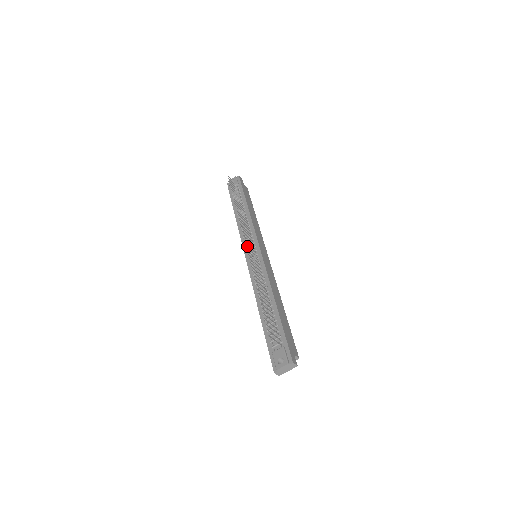
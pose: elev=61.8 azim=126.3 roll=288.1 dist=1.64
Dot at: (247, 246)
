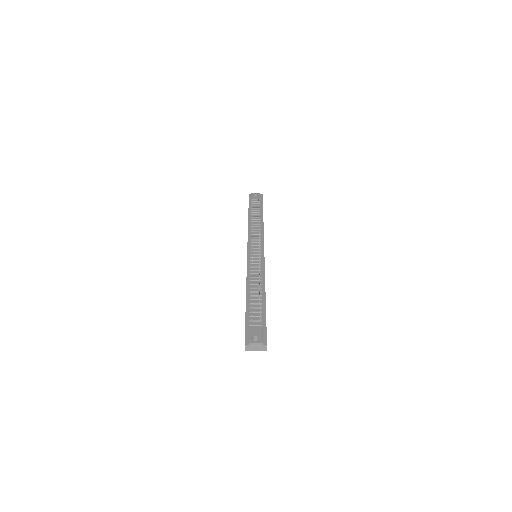
Dot at: (252, 244)
